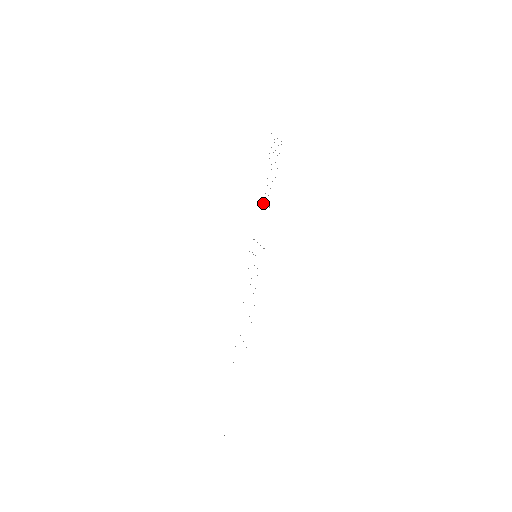
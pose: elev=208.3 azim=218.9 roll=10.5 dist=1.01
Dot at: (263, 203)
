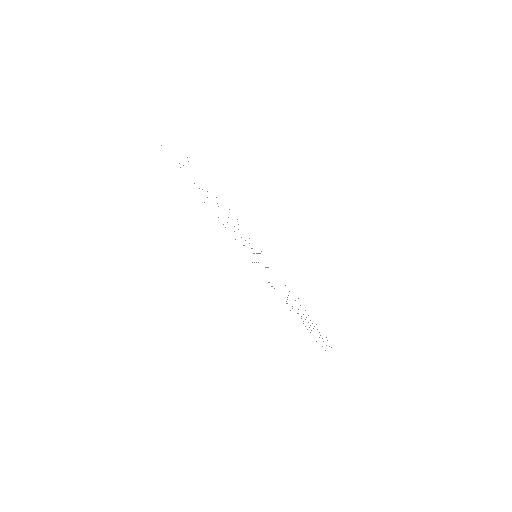
Dot at: occluded
